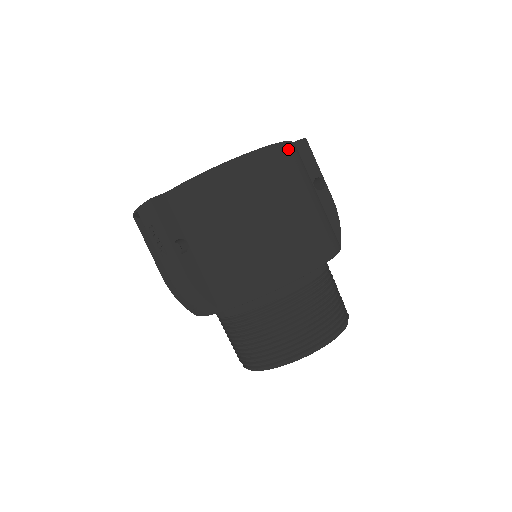
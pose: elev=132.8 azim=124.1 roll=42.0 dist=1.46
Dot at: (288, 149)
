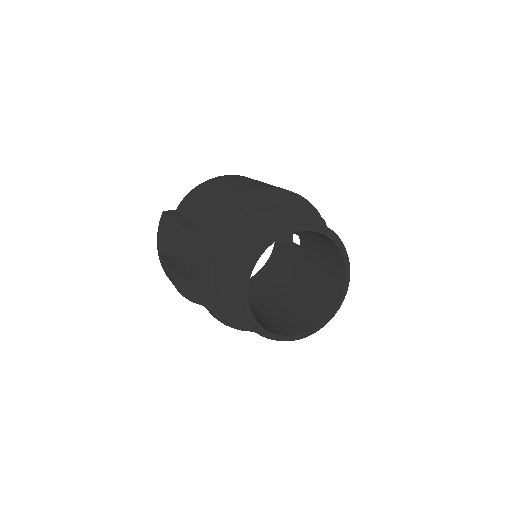
Dot at: occluded
